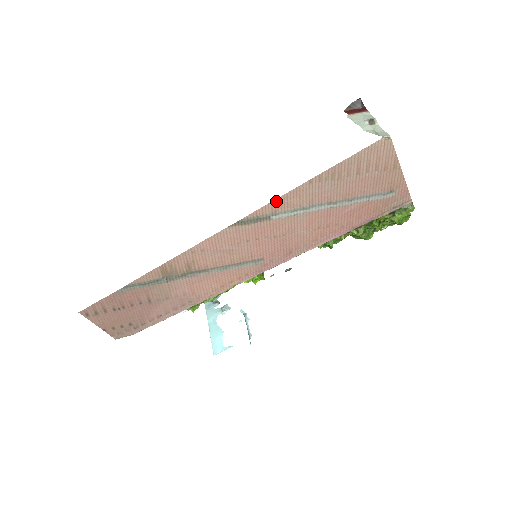
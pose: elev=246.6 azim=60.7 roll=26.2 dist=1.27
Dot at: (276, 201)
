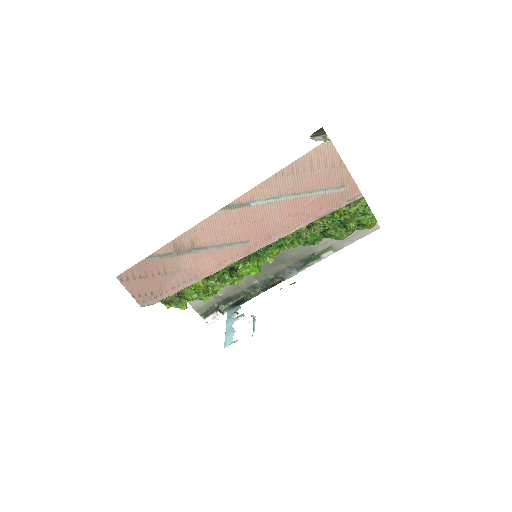
Dot at: (252, 190)
